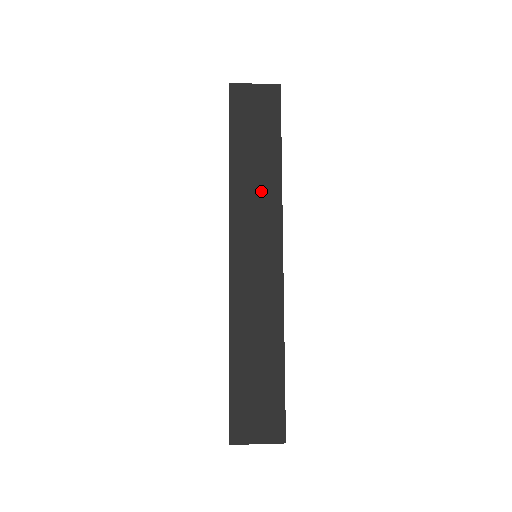
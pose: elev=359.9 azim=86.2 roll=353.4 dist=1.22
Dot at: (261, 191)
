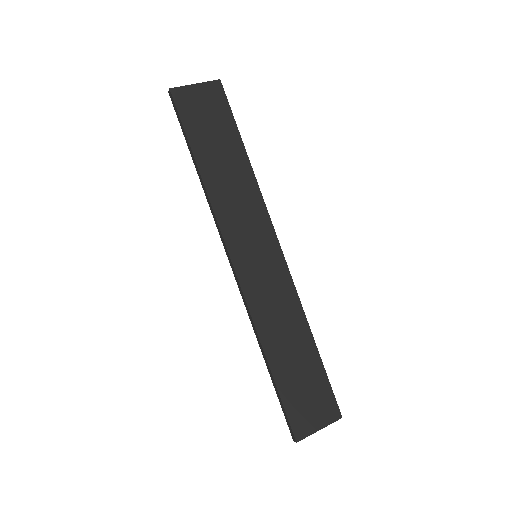
Dot at: (239, 191)
